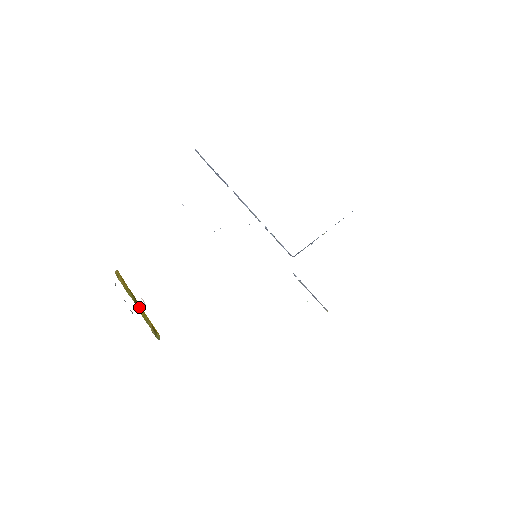
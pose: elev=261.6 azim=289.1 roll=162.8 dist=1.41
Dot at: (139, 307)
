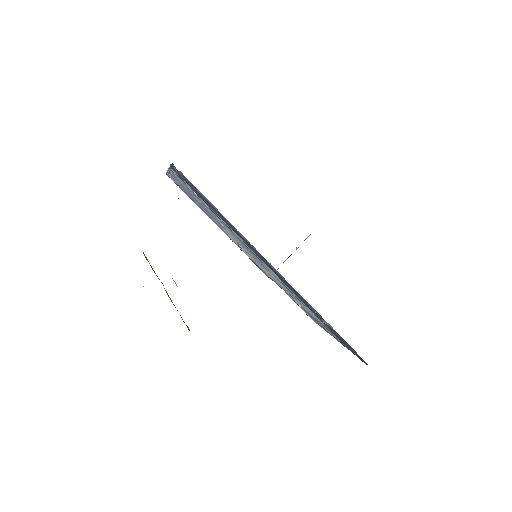
Dot at: (167, 294)
